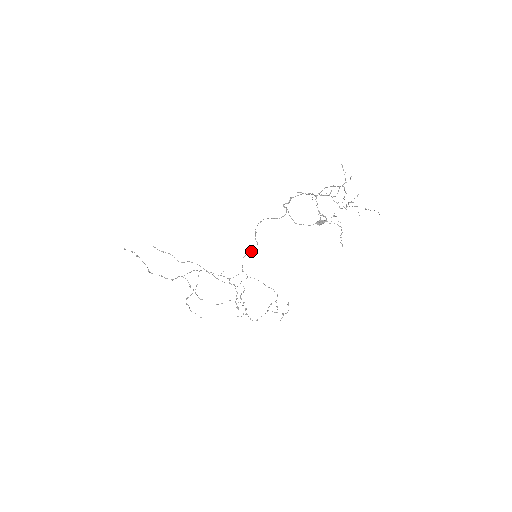
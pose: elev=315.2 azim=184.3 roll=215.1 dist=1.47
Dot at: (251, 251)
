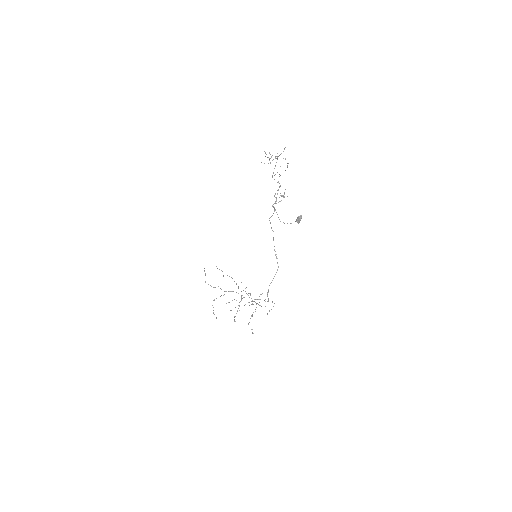
Dot at: occluded
